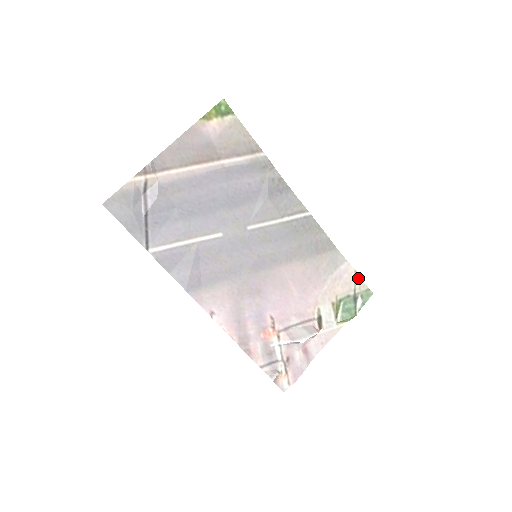
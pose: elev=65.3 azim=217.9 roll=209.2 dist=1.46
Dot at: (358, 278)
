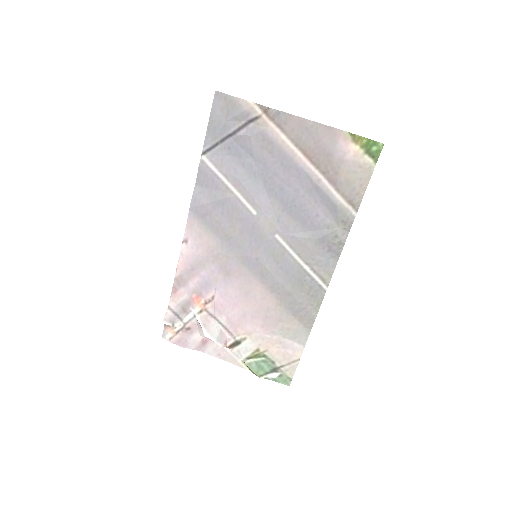
Dot at: (295, 365)
